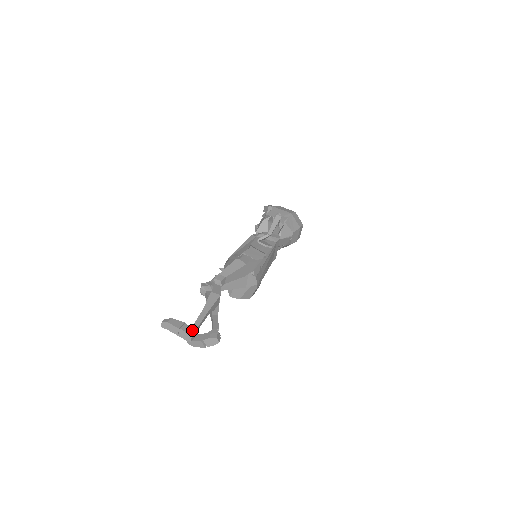
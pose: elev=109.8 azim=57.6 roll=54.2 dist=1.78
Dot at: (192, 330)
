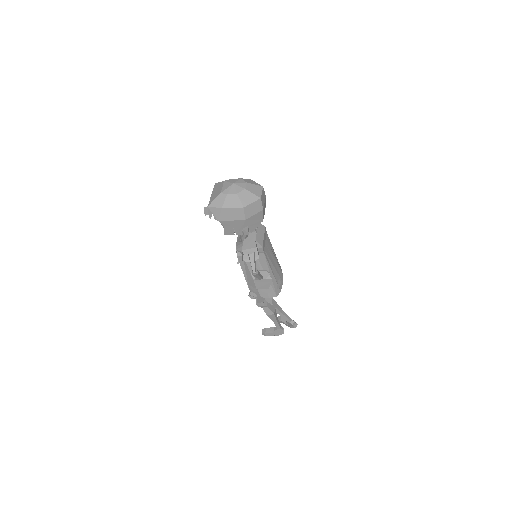
Dot at: (280, 332)
